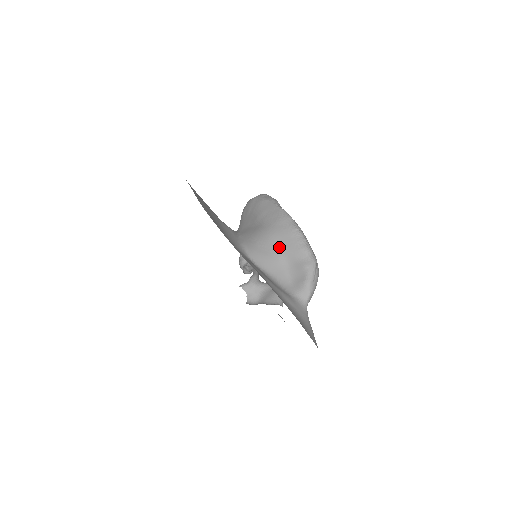
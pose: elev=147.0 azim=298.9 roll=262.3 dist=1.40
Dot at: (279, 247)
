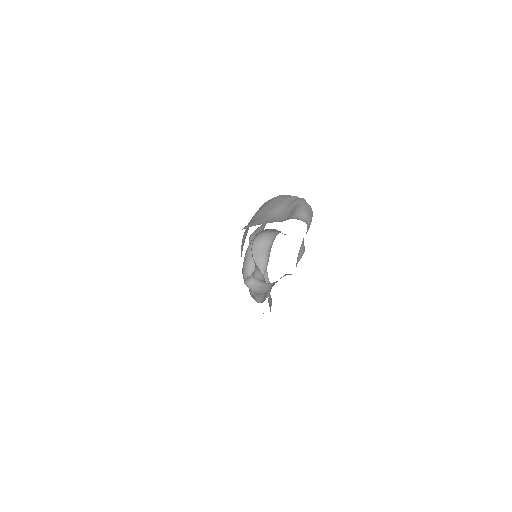
Dot at: (267, 210)
